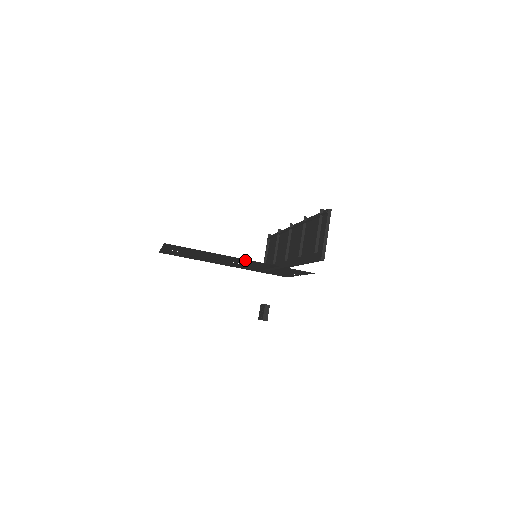
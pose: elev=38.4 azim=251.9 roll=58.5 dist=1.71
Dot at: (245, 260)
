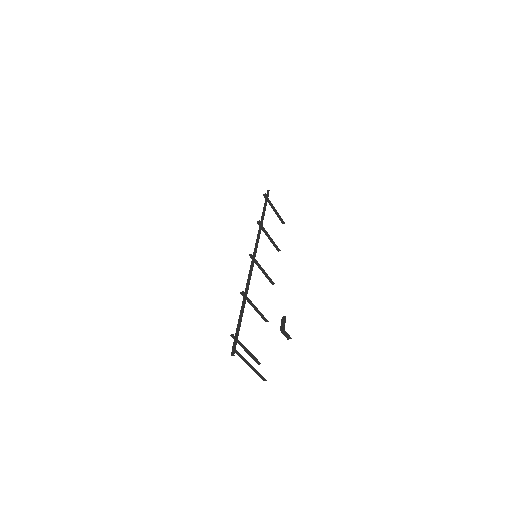
Dot at: occluded
